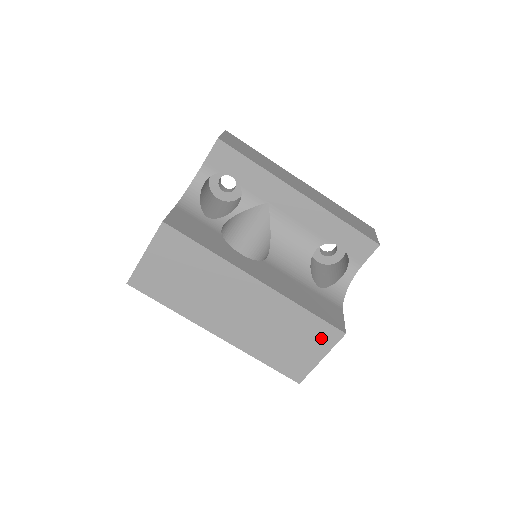
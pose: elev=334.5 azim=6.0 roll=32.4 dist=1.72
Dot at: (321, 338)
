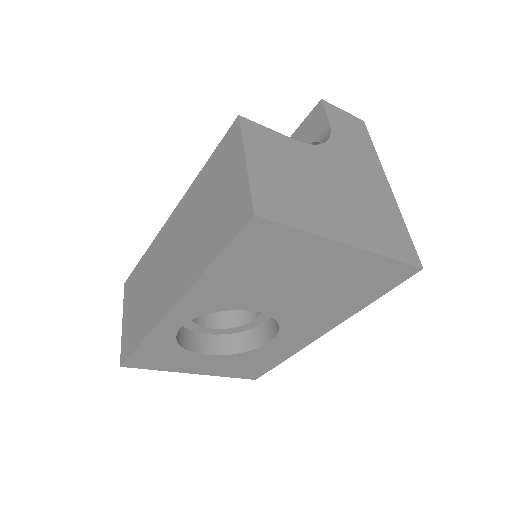
Dot at: (228, 155)
